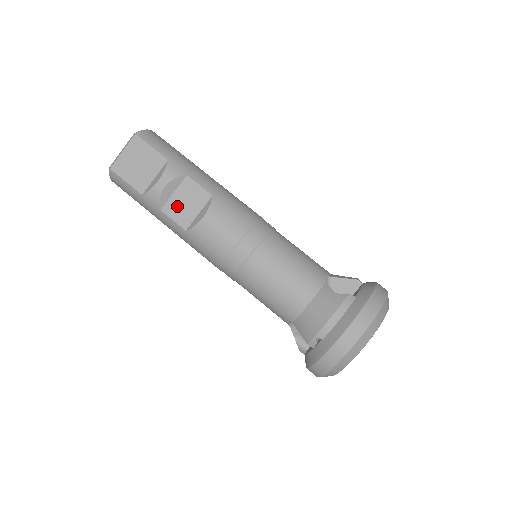
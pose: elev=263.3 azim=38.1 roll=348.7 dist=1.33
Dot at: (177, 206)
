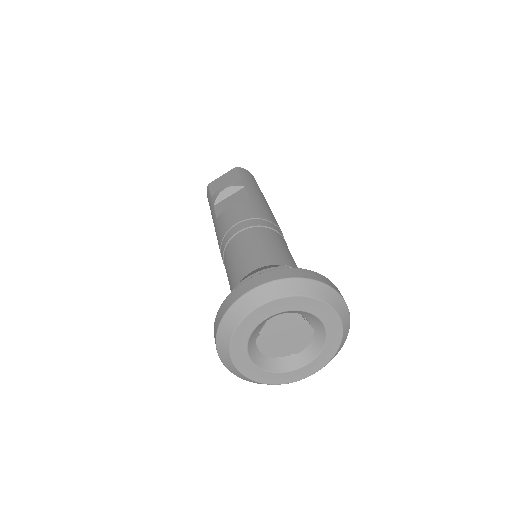
Dot at: (224, 204)
